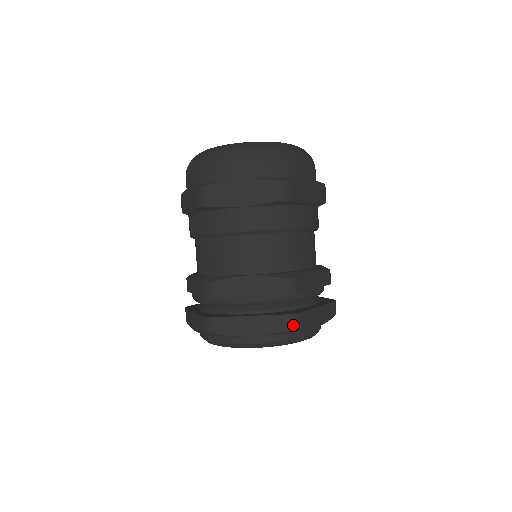
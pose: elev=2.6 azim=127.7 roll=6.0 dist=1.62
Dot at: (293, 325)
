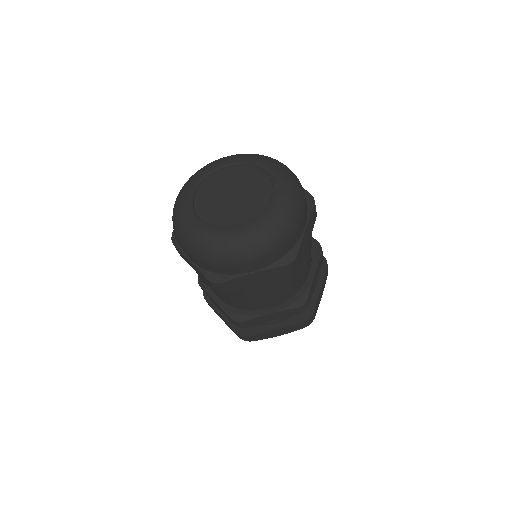
Dot at: (309, 323)
